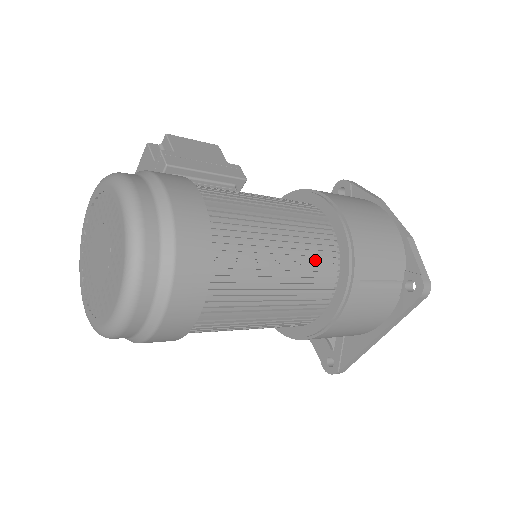
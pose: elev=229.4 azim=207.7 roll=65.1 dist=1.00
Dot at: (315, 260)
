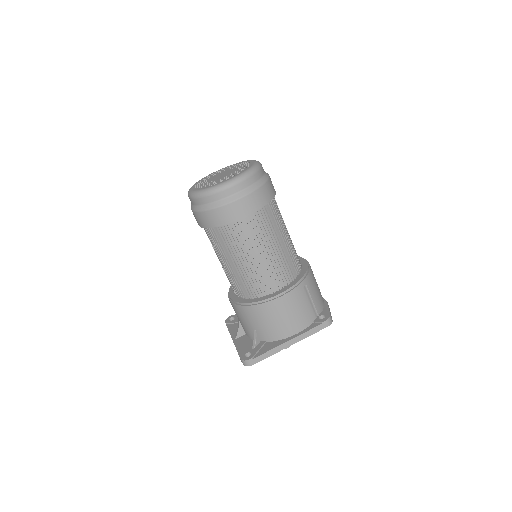
Dot at: (293, 257)
